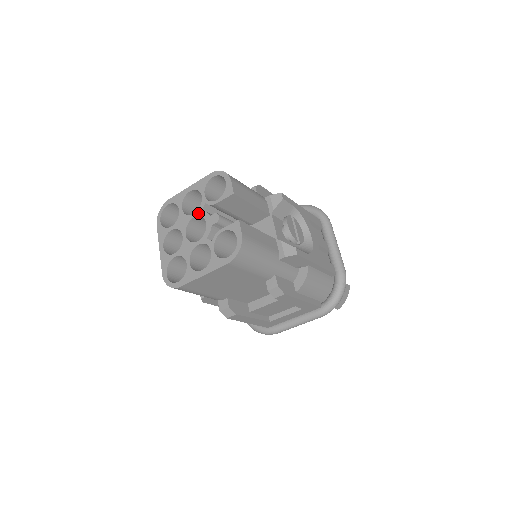
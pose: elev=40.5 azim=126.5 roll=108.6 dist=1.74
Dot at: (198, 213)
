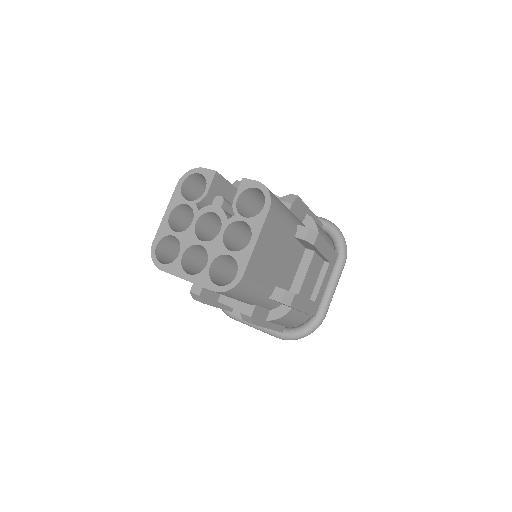
Dot at: (197, 216)
